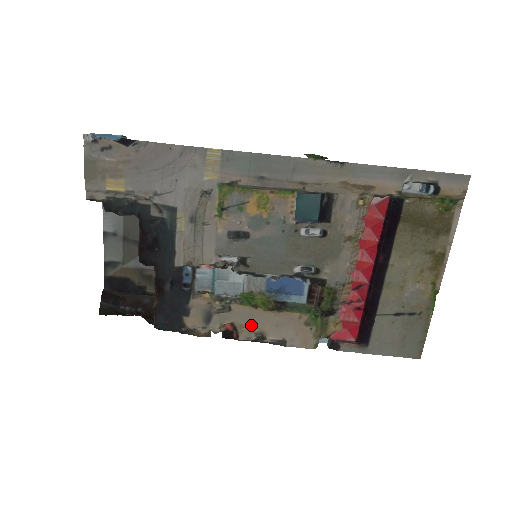
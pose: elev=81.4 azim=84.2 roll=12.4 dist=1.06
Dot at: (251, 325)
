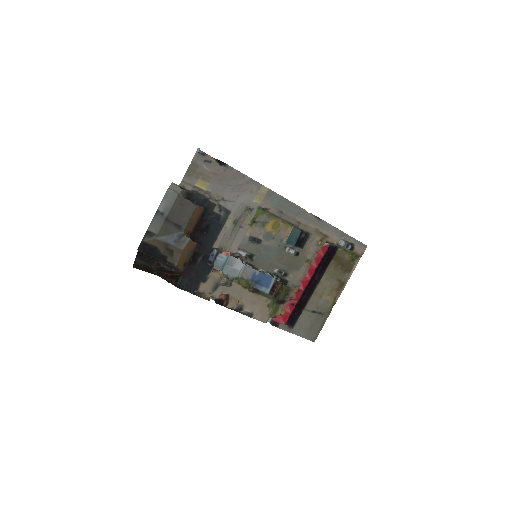
Dot at: (238, 299)
